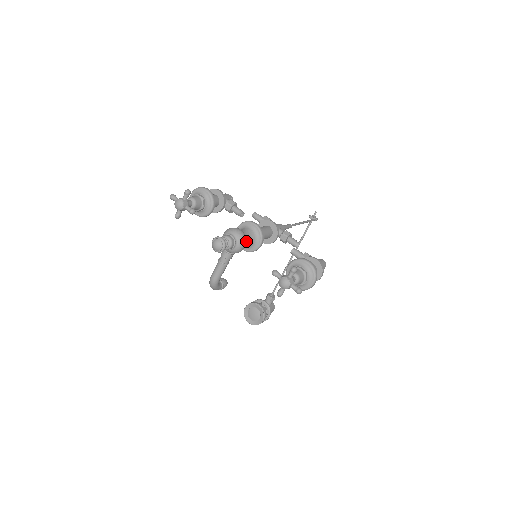
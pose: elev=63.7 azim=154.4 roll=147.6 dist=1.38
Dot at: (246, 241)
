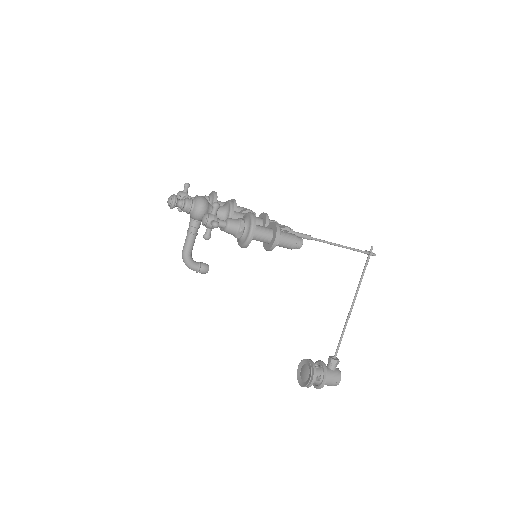
Dot at: (206, 206)
